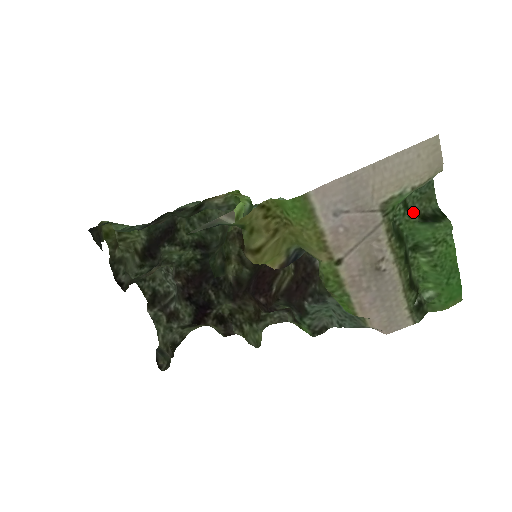
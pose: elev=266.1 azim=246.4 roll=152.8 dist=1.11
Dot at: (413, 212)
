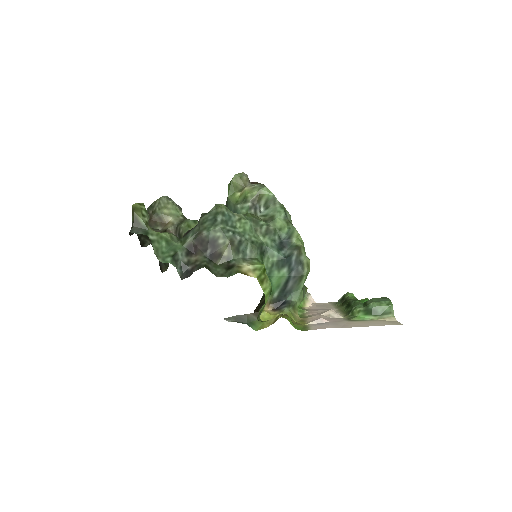
Dot at: occluded
